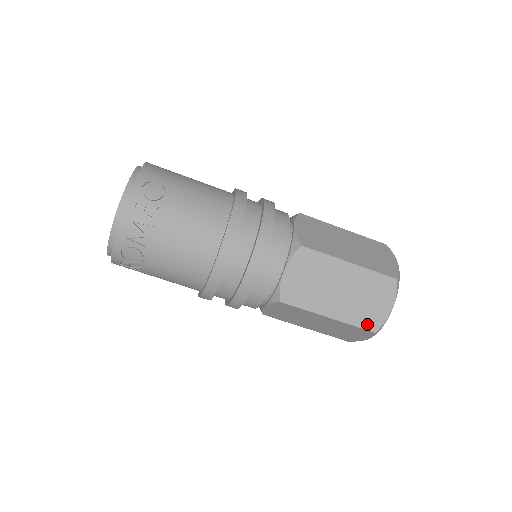
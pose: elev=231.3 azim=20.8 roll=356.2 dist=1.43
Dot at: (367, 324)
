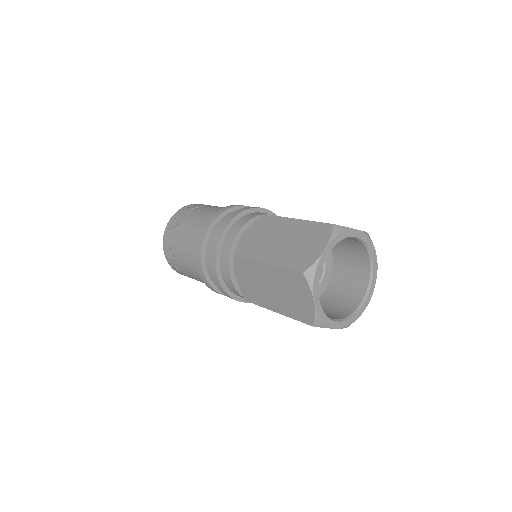
Dot at: (297, 266)
